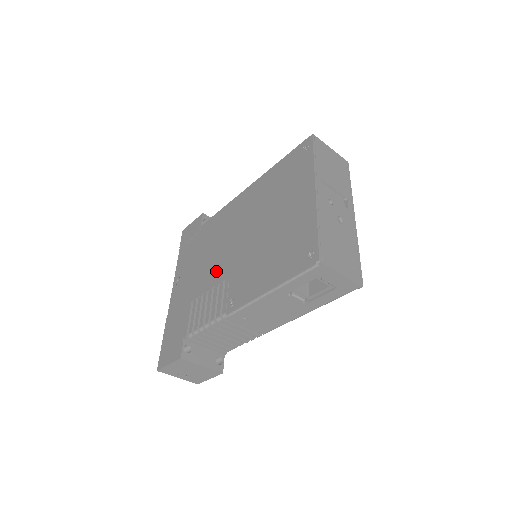
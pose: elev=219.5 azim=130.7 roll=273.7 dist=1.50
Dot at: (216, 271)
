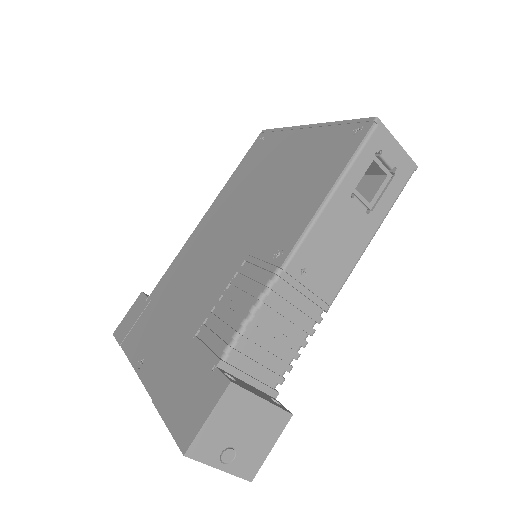
Dot at: (217, 277)
